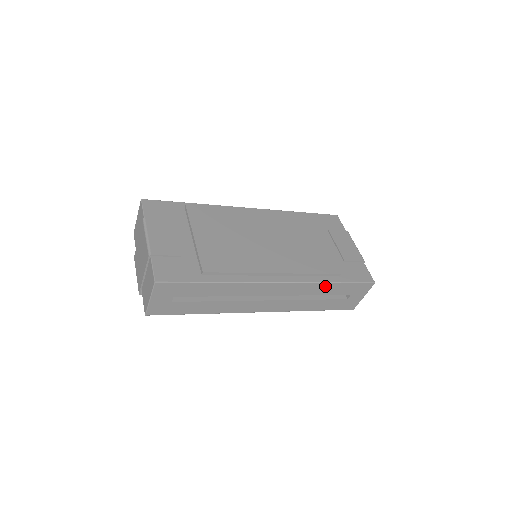
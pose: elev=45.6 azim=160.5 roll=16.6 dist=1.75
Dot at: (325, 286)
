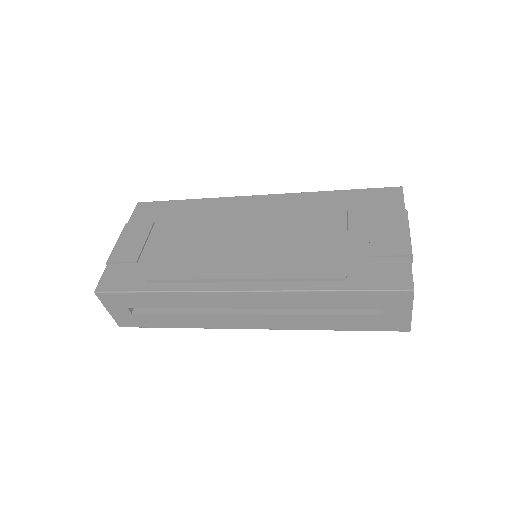
Dot at: (320, 296)
